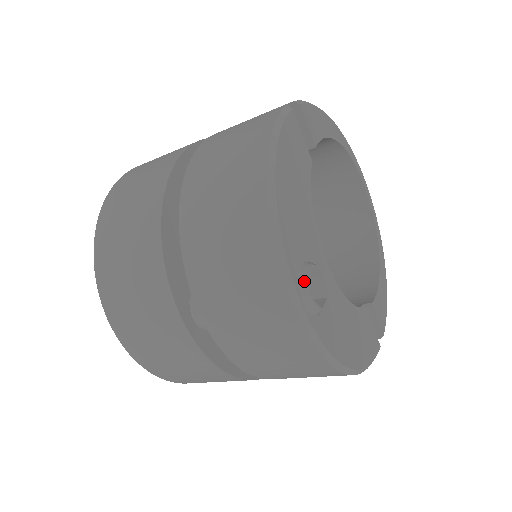
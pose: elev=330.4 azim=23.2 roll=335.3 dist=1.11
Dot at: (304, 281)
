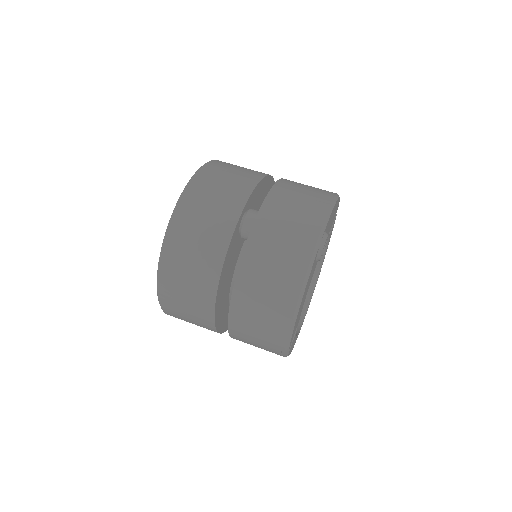
Dot at: (327, 234)
